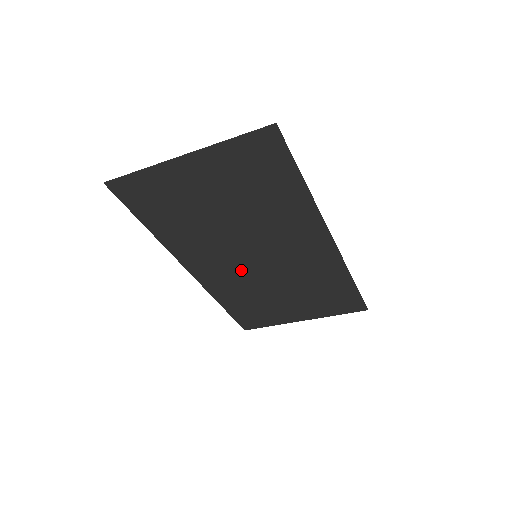
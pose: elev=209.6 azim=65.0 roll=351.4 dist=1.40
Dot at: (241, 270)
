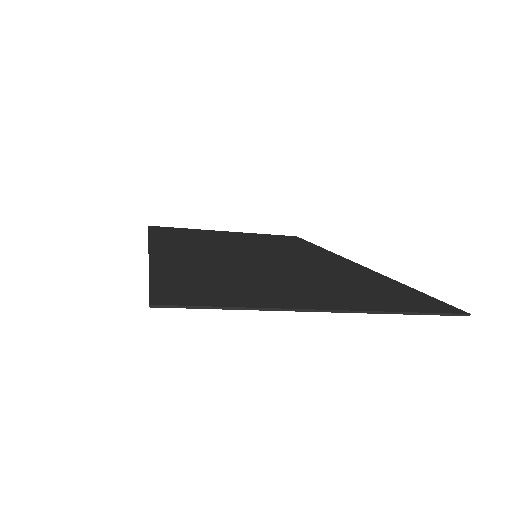
Dot at: occluded
